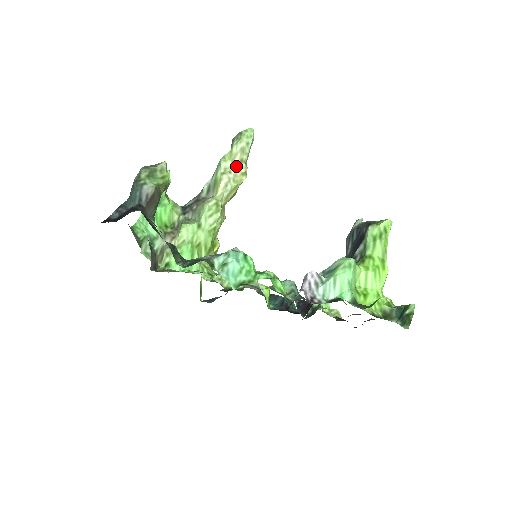
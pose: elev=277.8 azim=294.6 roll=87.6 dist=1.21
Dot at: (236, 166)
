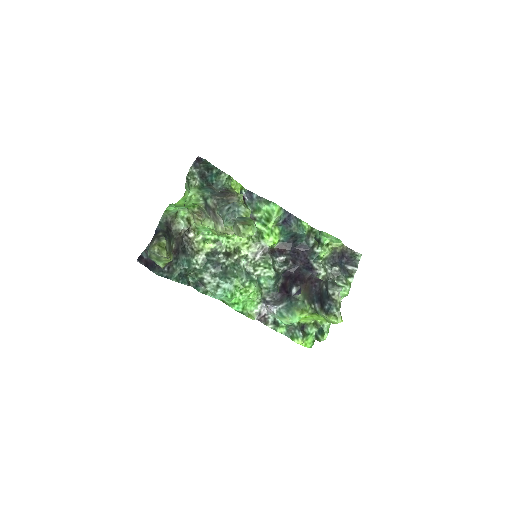
Dot at: occluded
